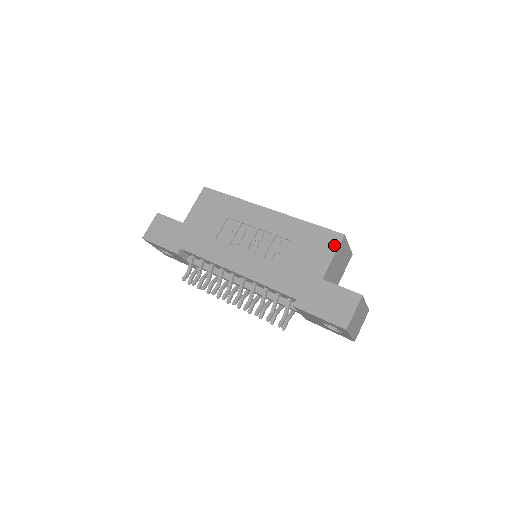
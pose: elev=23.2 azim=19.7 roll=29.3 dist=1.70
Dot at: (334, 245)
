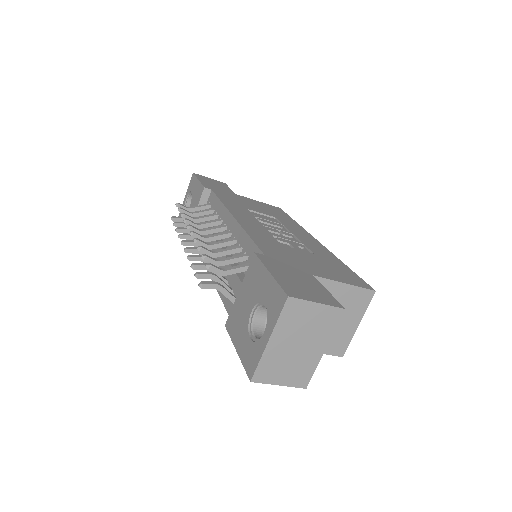
Dot at: (356, 283)
